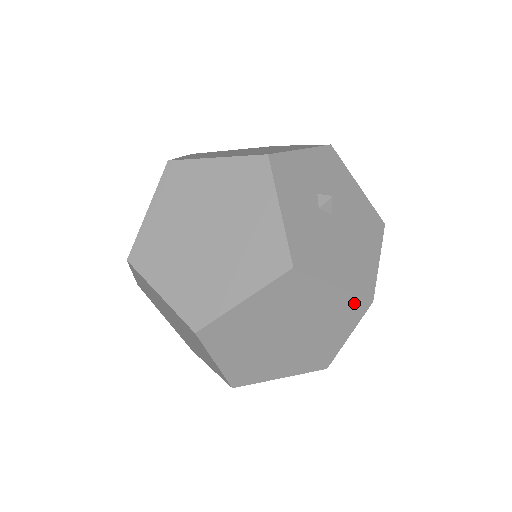
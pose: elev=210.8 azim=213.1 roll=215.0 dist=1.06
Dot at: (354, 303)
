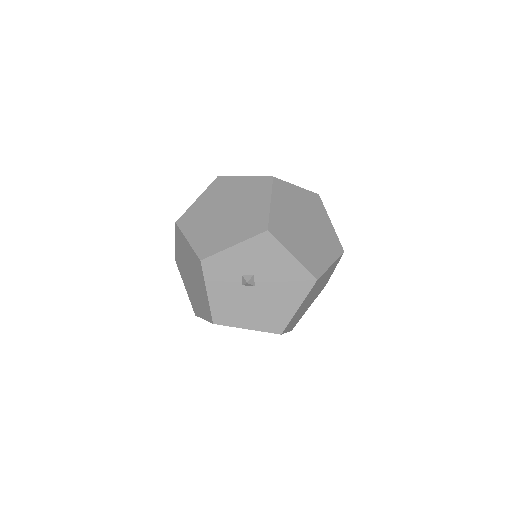
Dot at: occluded
